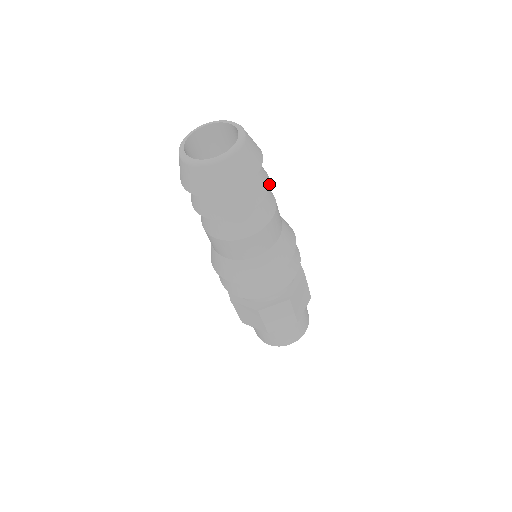
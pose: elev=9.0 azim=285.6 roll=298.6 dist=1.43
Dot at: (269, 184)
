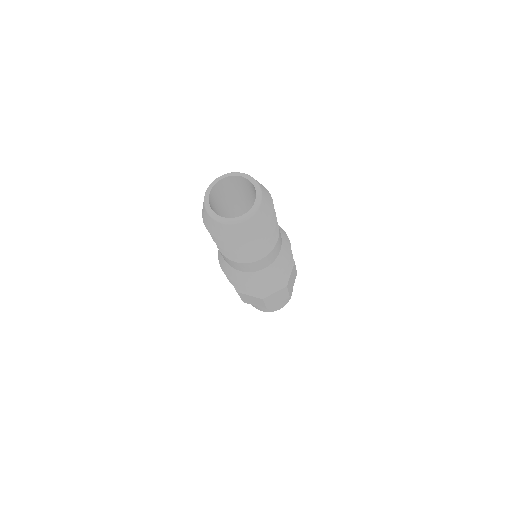
Dot at: occluded
